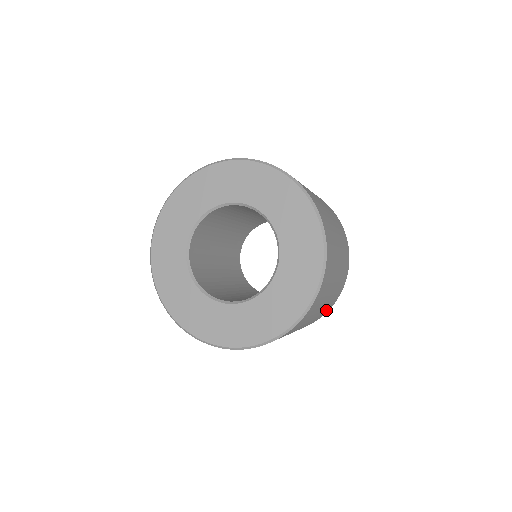
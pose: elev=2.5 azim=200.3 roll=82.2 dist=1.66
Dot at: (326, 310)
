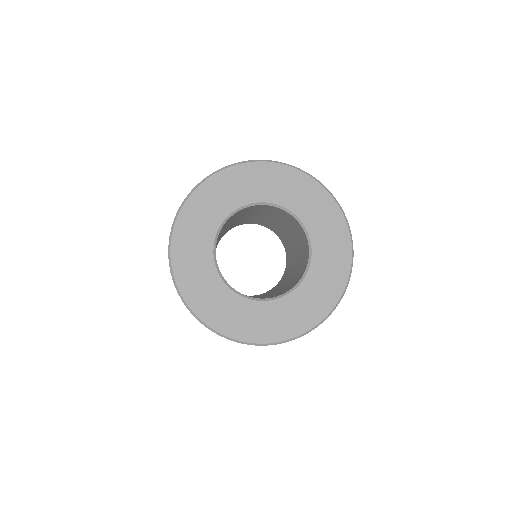
Dot at: occluded
